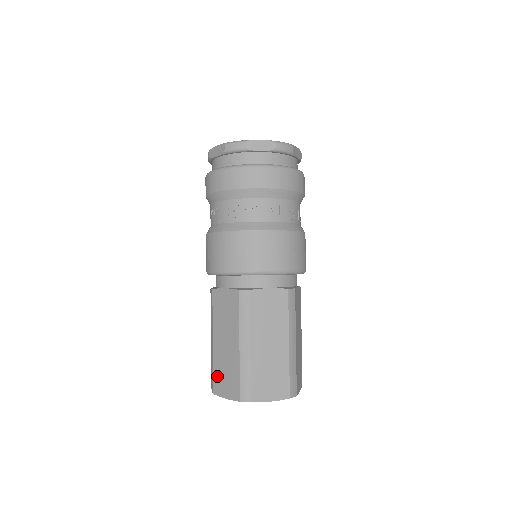
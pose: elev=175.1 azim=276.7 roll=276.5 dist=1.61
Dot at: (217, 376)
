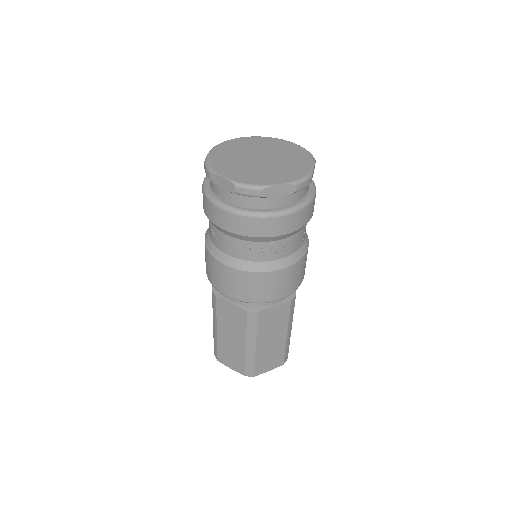
Dot at: (221, 353)
